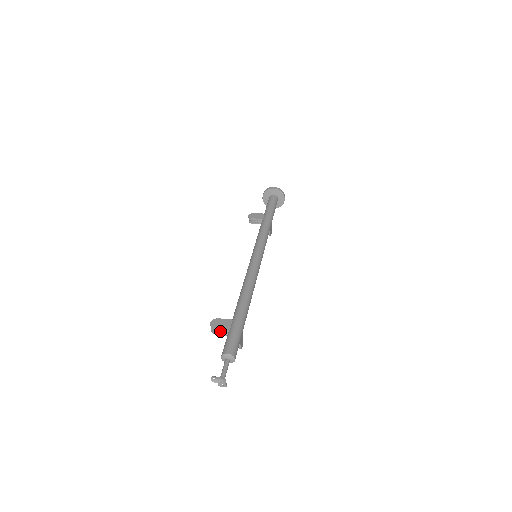
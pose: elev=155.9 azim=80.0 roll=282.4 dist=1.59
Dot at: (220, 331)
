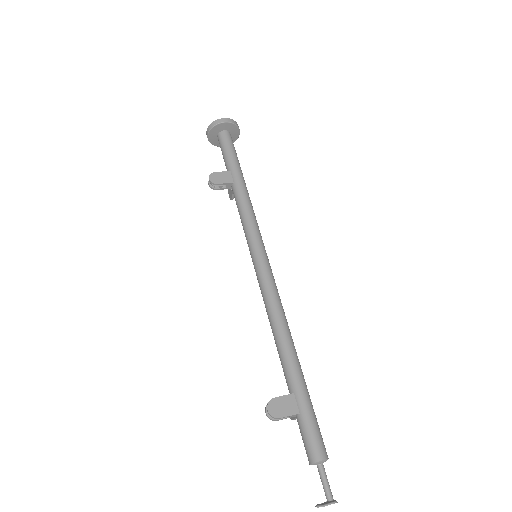
Dot at: (283, 416)
